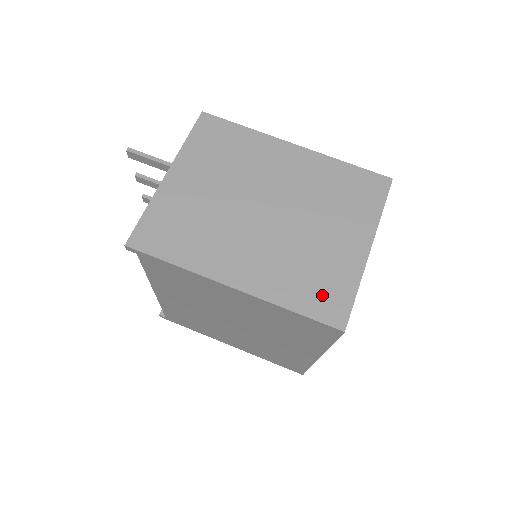
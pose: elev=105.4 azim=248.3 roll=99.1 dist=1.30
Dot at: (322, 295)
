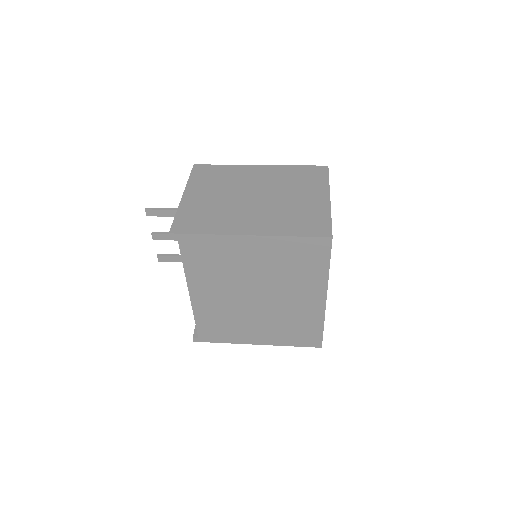
Dot at: (310, 225)
